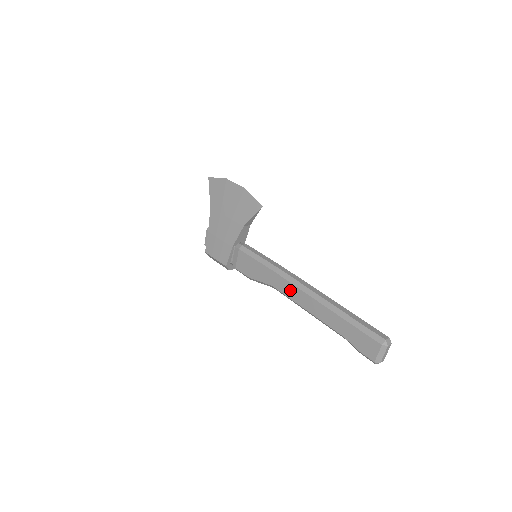
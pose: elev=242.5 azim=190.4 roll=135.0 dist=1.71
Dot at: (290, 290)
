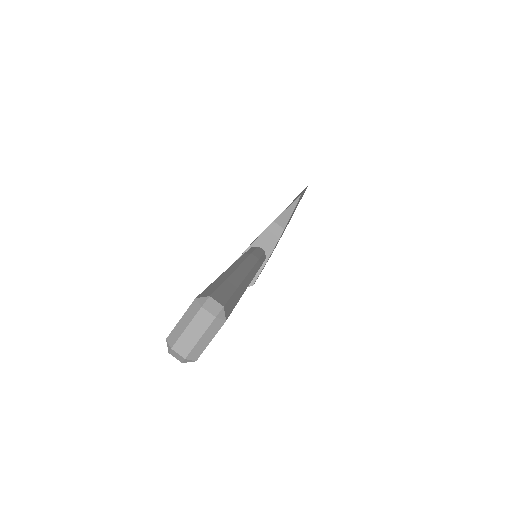
Dot at: occluded
